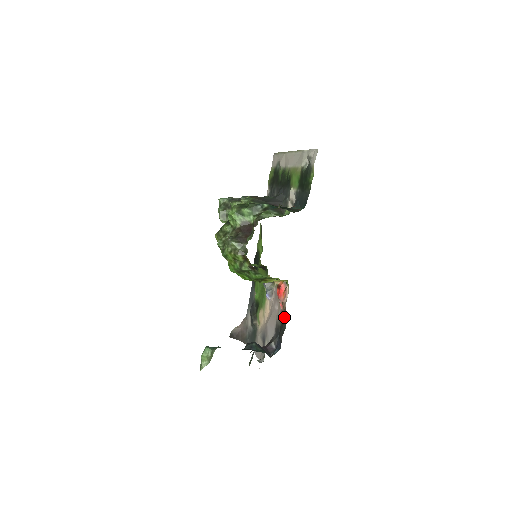
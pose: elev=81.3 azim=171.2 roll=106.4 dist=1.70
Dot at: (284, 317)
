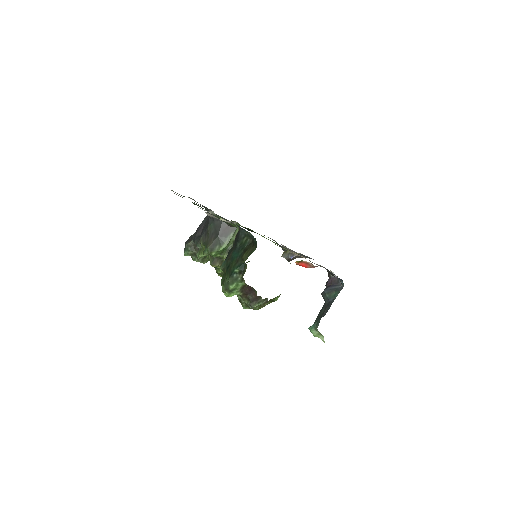
Dot at: occluded
